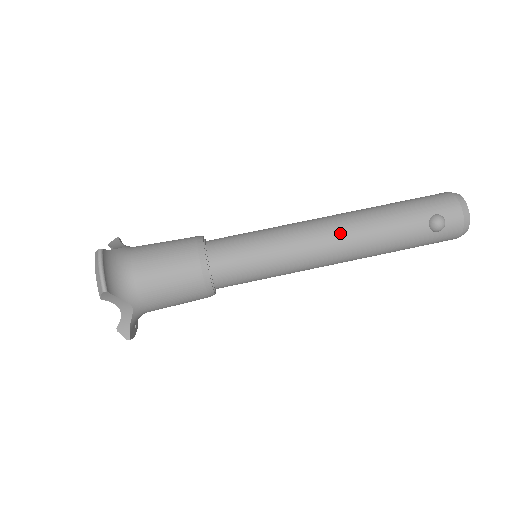
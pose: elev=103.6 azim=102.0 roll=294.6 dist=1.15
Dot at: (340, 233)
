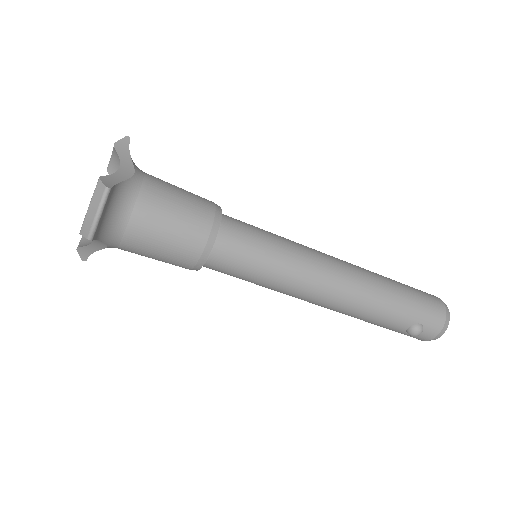
Dot at: (341, 295)
